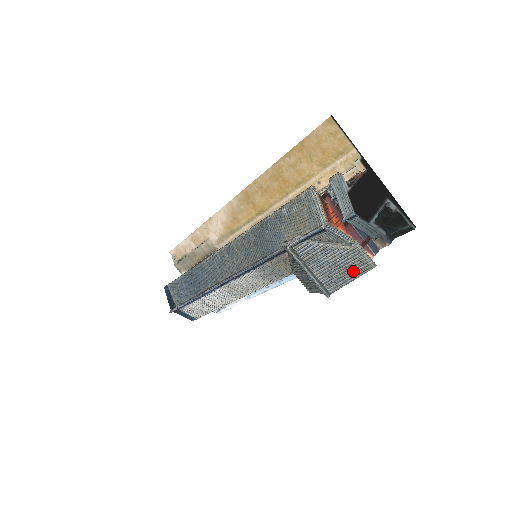
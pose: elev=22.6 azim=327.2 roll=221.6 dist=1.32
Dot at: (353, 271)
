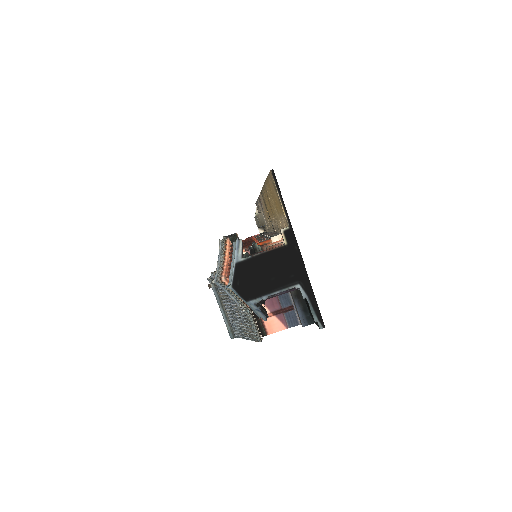
Dot at: (248, 332)
